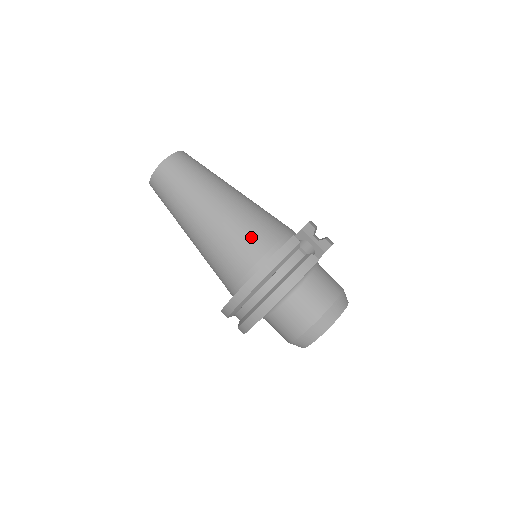
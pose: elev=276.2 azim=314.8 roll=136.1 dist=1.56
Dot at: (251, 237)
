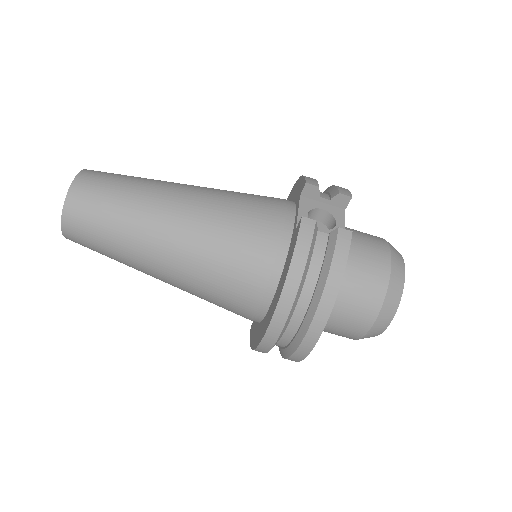
Dot at: (244, 245)
